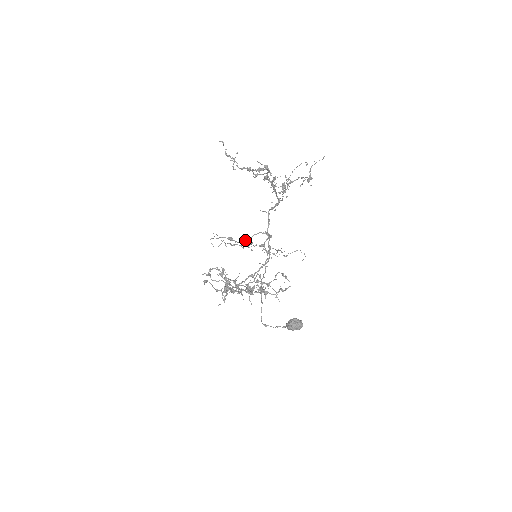
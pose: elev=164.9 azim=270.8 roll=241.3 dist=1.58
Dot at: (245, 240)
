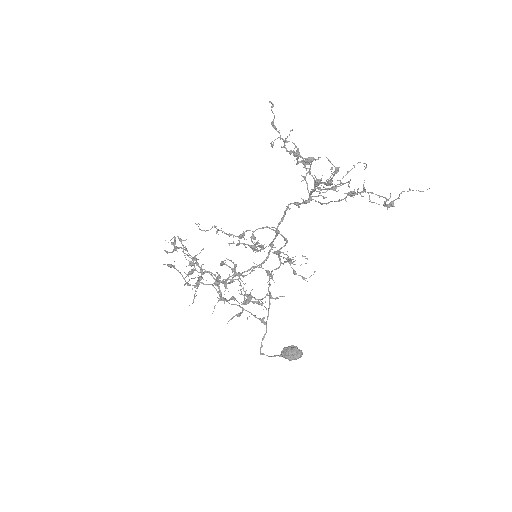
Dot at: (245, 231)
